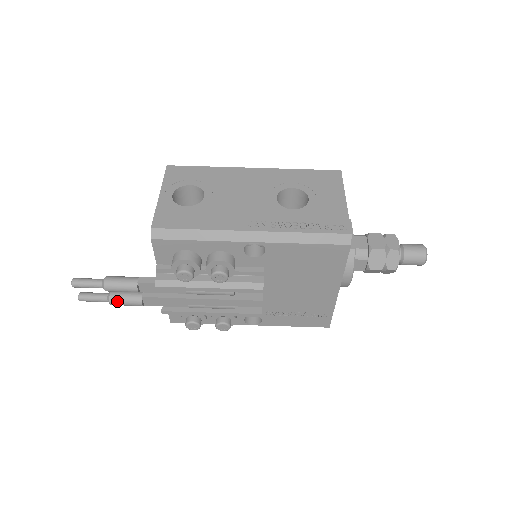
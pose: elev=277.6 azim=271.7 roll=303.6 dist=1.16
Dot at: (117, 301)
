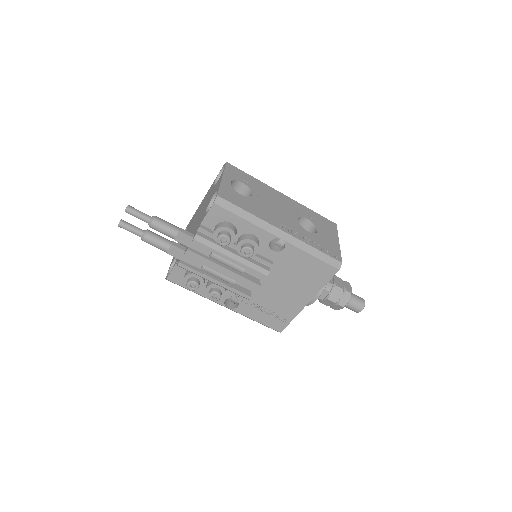
Dot at: (150, 239)
